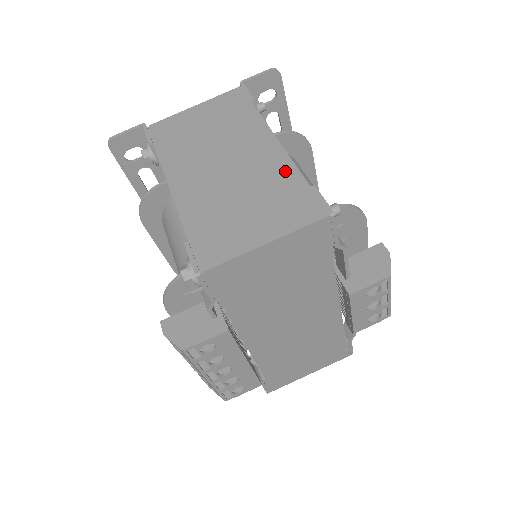
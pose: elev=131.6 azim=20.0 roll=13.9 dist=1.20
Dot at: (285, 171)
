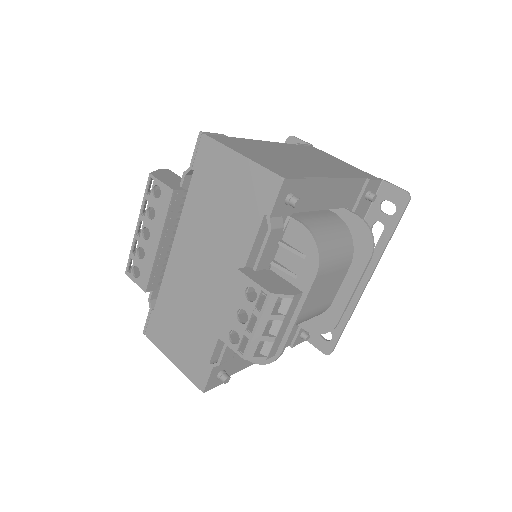
Dot at: (311, 173)
